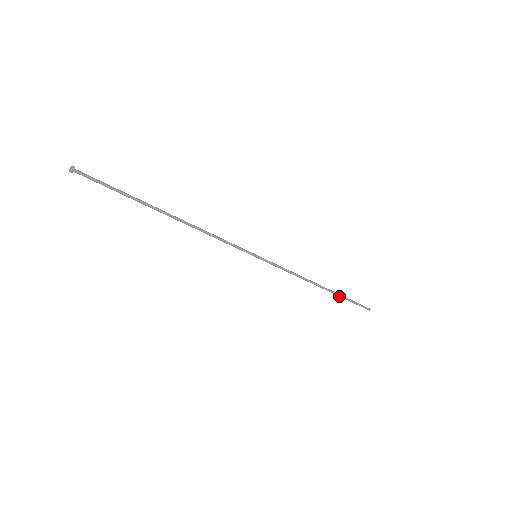
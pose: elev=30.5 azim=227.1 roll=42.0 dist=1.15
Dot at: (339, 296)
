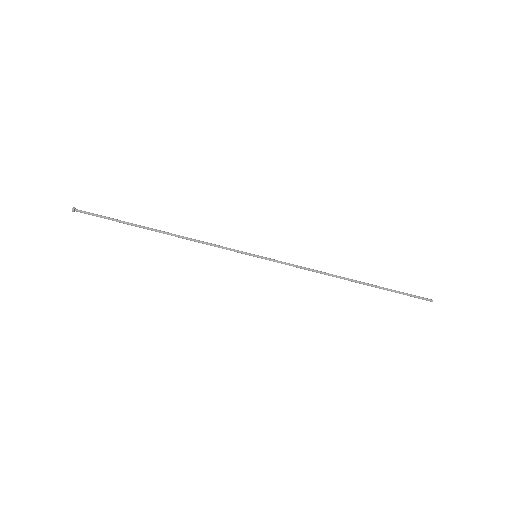
Dot at: occluded
